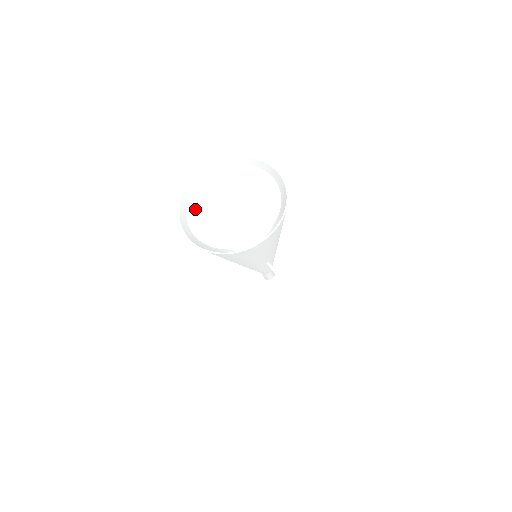
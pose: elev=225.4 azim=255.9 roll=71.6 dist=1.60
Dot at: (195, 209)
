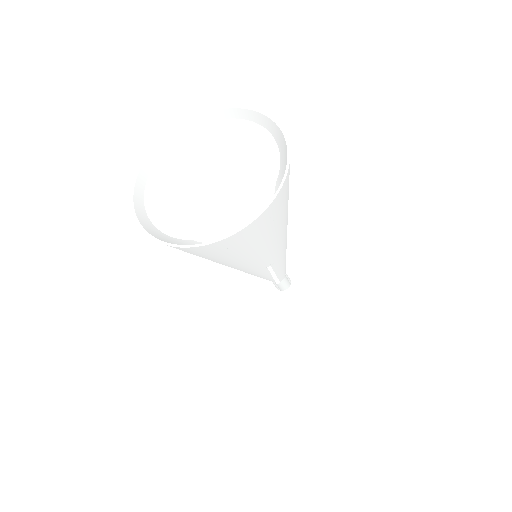
Dot at: (161, 179)
